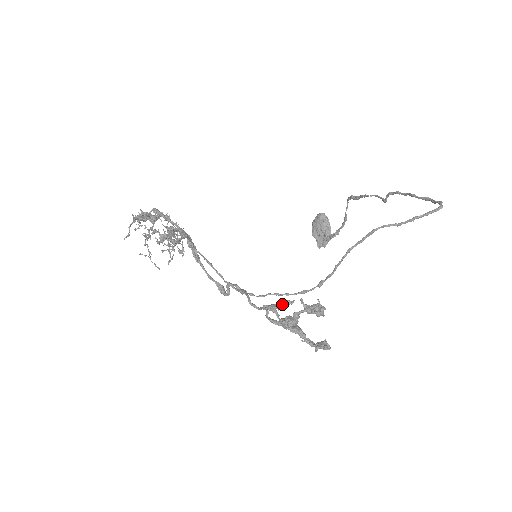
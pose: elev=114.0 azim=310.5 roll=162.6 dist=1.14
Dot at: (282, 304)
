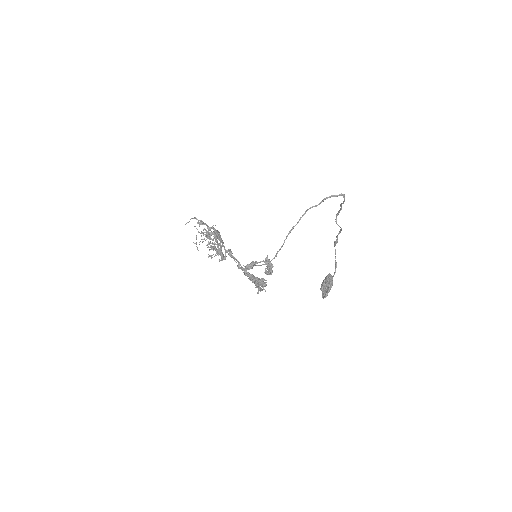
Dot at: (257, 277)
